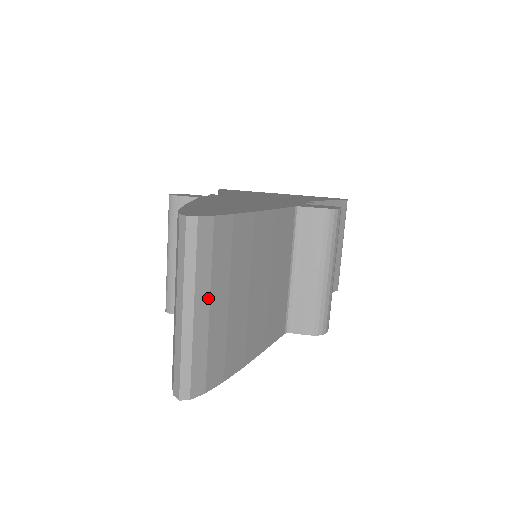
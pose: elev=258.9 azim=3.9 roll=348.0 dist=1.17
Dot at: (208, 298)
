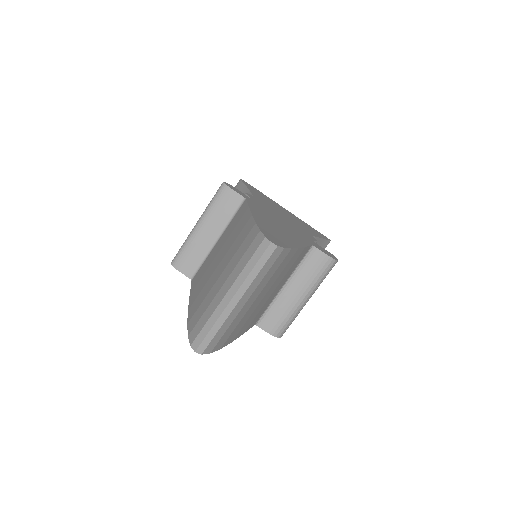
Dot at: (249, 296)
